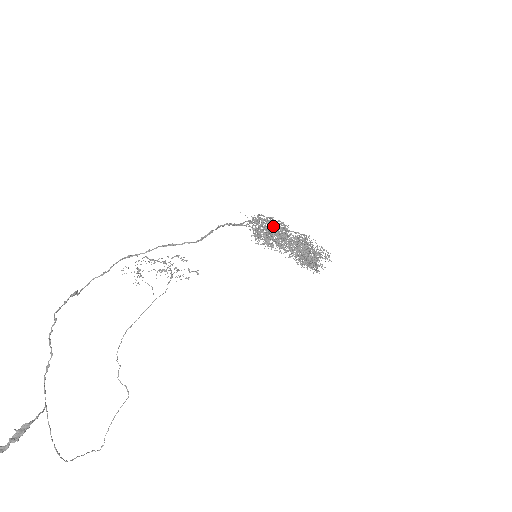
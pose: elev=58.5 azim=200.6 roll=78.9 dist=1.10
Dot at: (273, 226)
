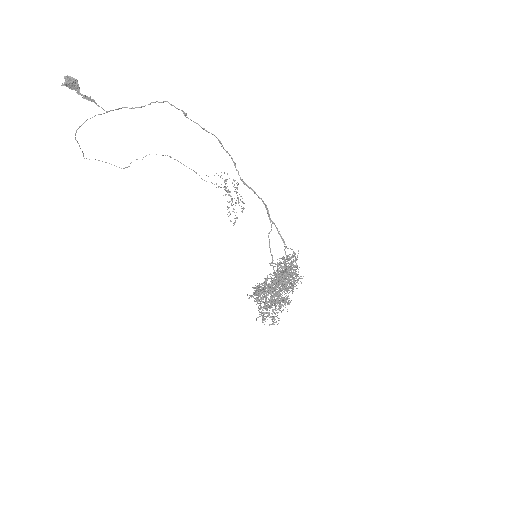
Dot at: (291, 274)
